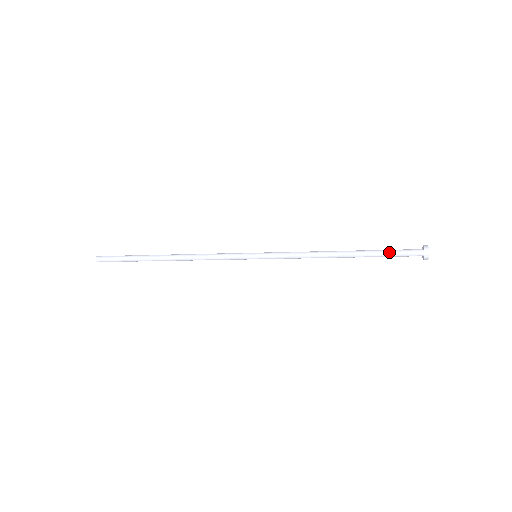
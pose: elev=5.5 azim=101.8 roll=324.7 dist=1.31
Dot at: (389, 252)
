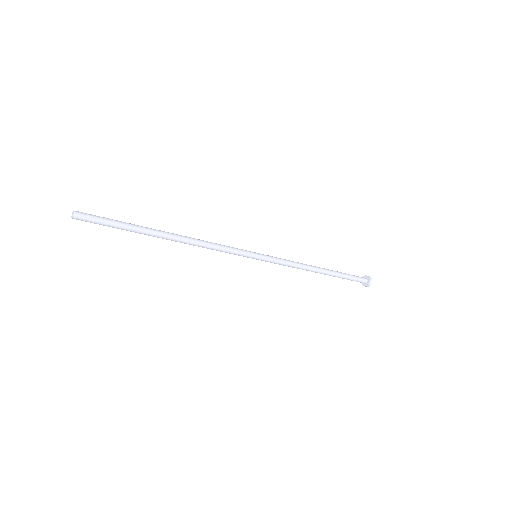
Dot at: (349, 278)
